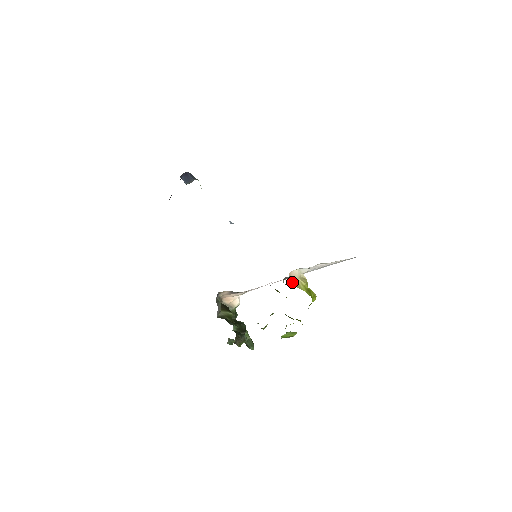
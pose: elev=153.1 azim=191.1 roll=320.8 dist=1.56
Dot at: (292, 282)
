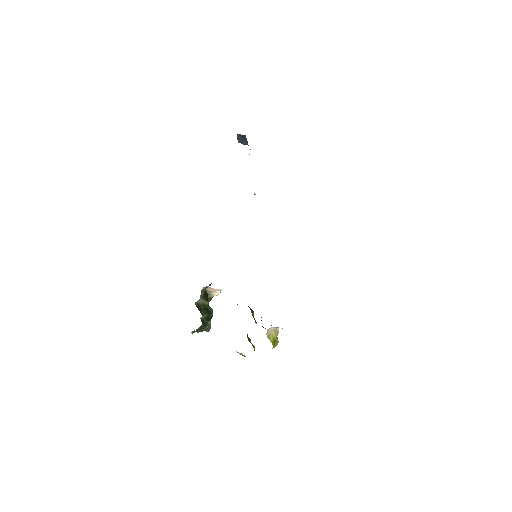
Dot at: (266, 334)
